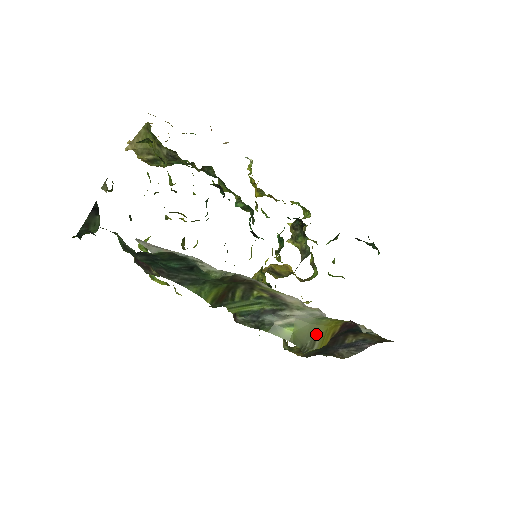
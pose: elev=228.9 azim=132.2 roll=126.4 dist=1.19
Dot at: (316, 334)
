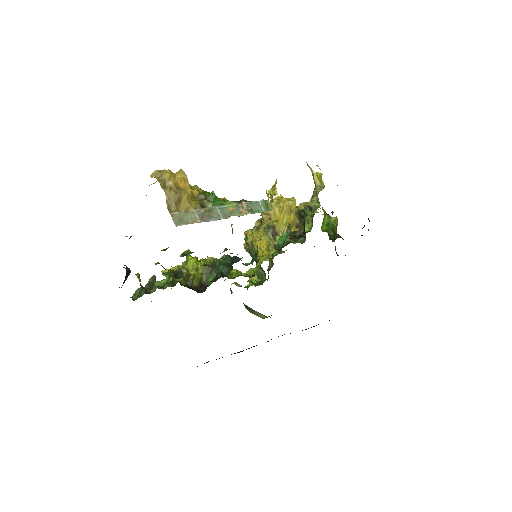
Dot at: occluded
